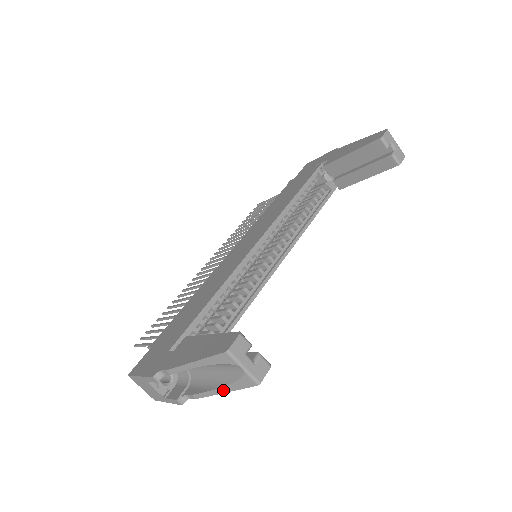
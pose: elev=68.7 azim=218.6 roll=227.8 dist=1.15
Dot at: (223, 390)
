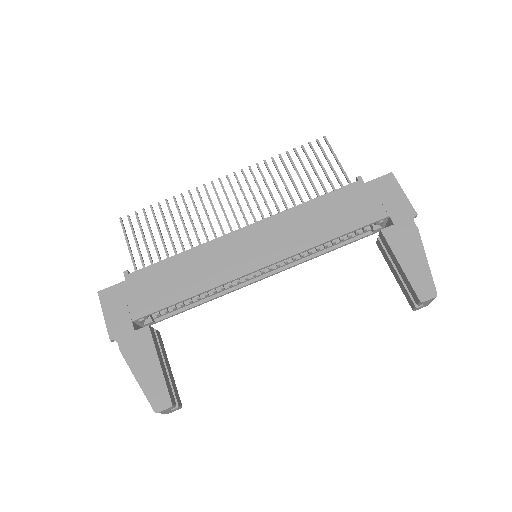
Dot at: occluded
